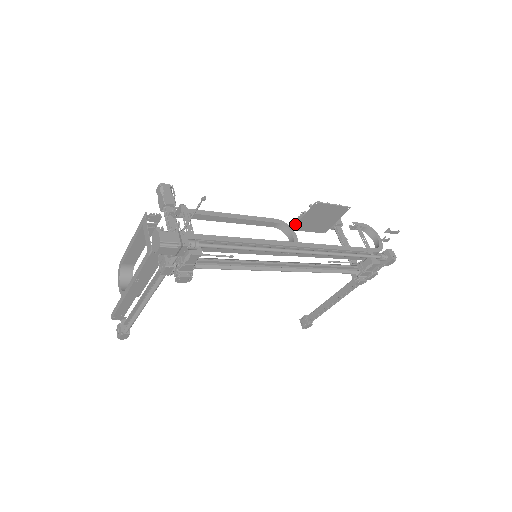
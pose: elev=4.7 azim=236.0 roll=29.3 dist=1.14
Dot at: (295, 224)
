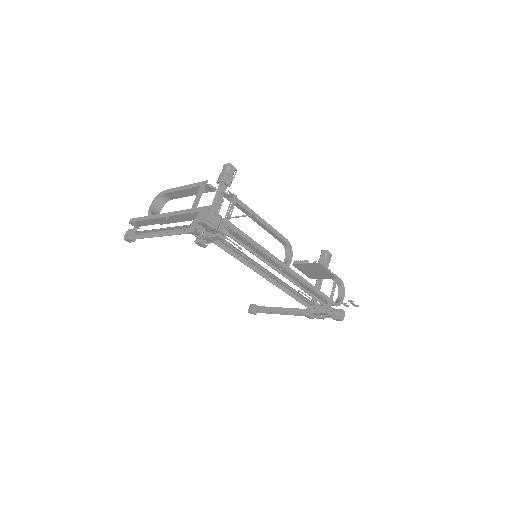
Dot at: (297, 263)
